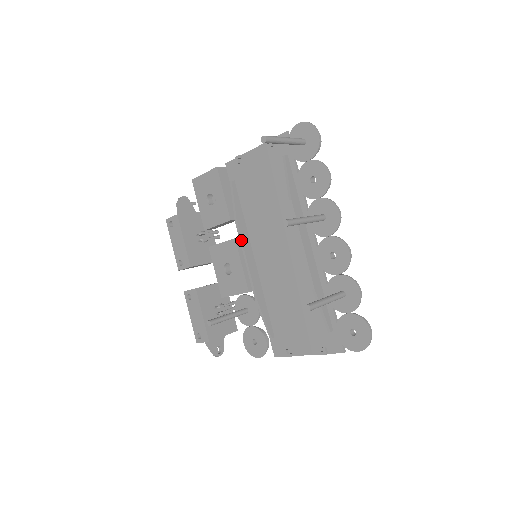
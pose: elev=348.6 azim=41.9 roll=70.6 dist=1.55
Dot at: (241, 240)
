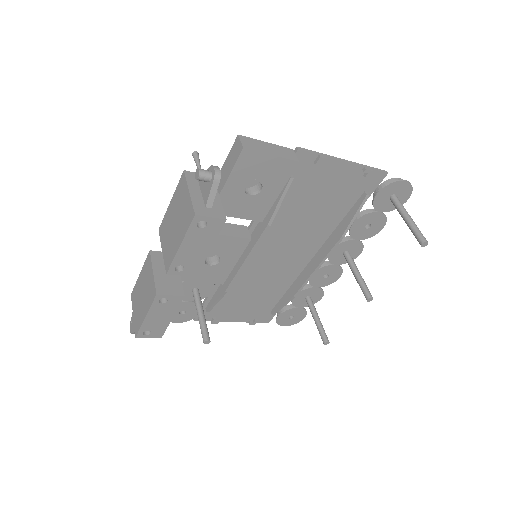
Dot at: occluded
